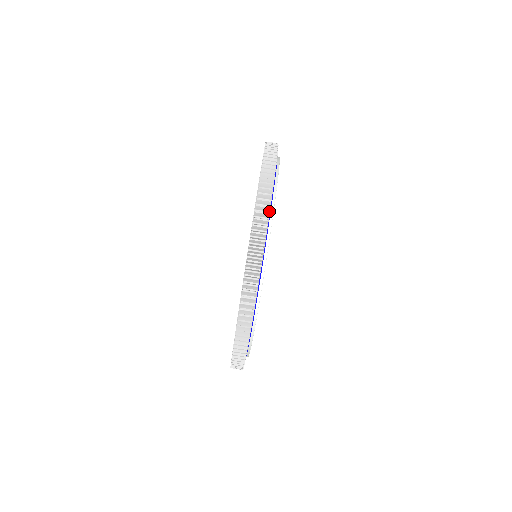
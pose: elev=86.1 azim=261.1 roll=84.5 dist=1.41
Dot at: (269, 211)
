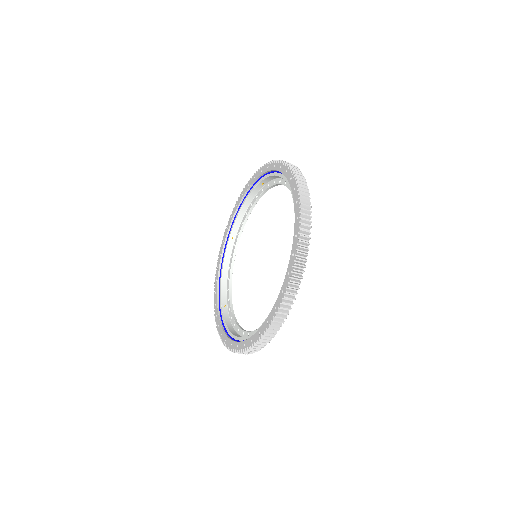
Dot at: occluded
